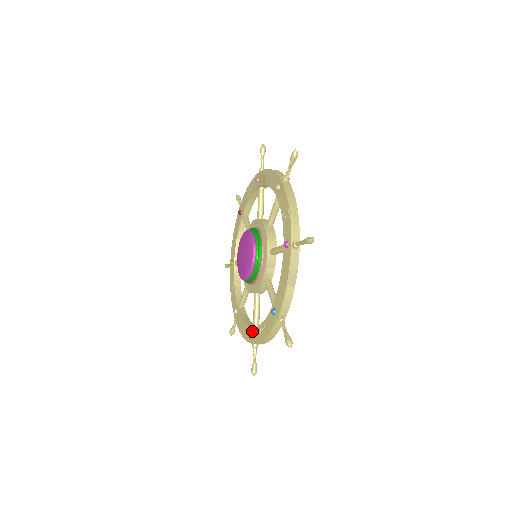
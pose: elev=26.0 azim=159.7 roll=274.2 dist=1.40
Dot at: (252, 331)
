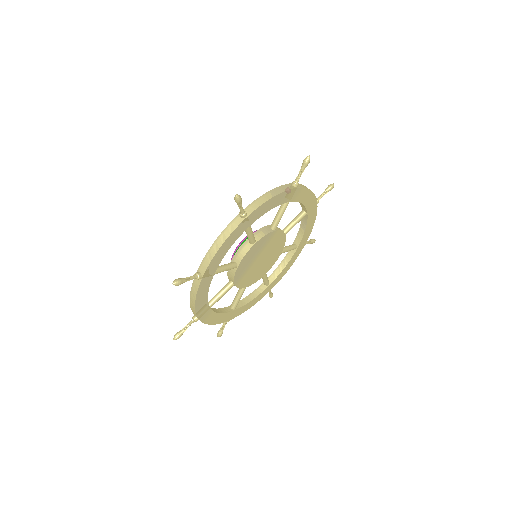
Dot at: occluded
